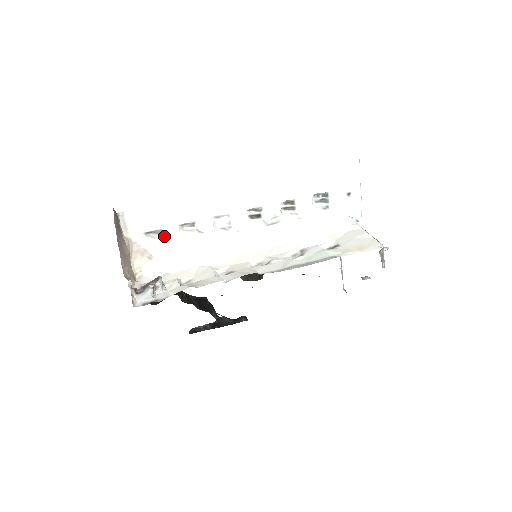
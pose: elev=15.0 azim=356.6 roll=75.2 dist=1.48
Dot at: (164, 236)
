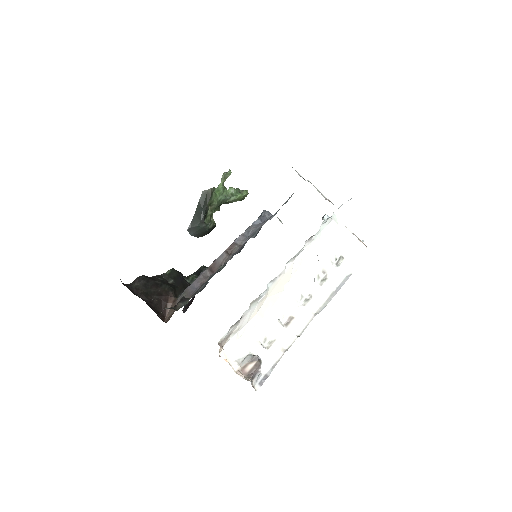
Dot at: occluded
